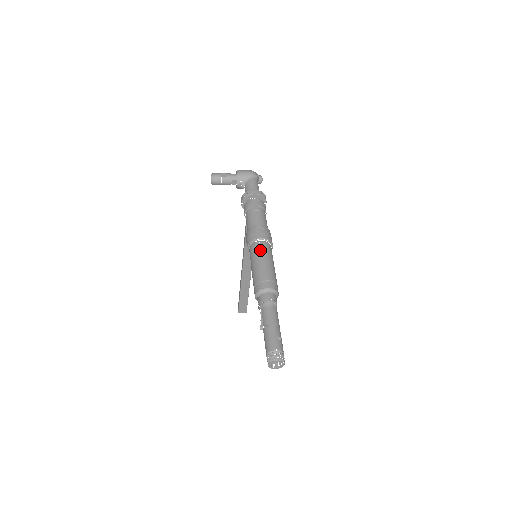
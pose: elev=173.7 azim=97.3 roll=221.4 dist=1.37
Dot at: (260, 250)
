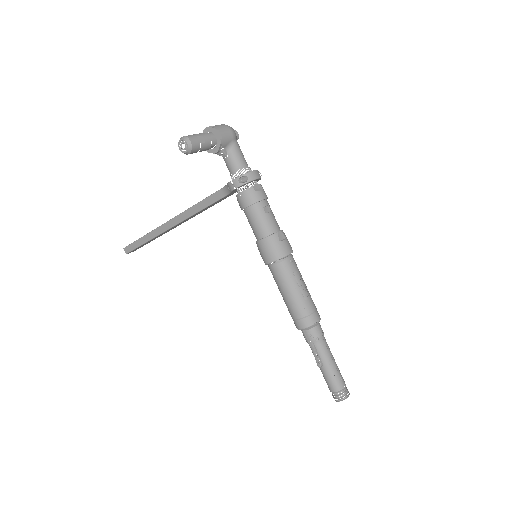
Dot at: (294, 271)
